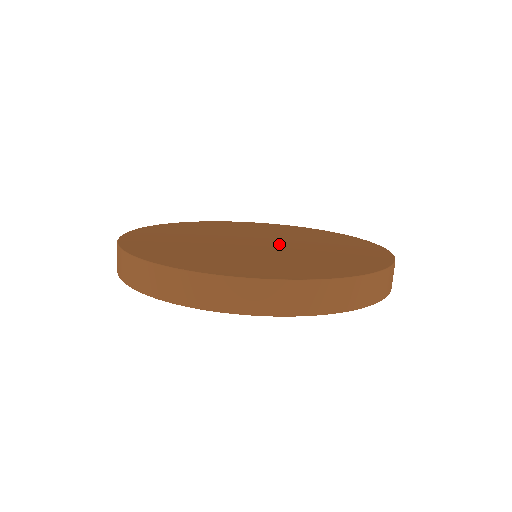
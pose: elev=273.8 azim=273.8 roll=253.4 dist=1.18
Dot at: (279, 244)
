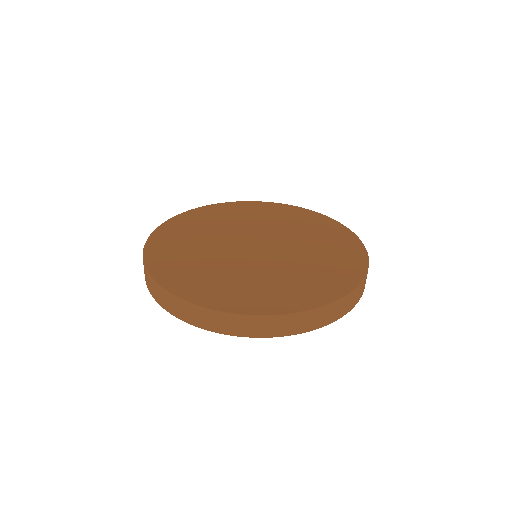
Dot at: (275, 248)
